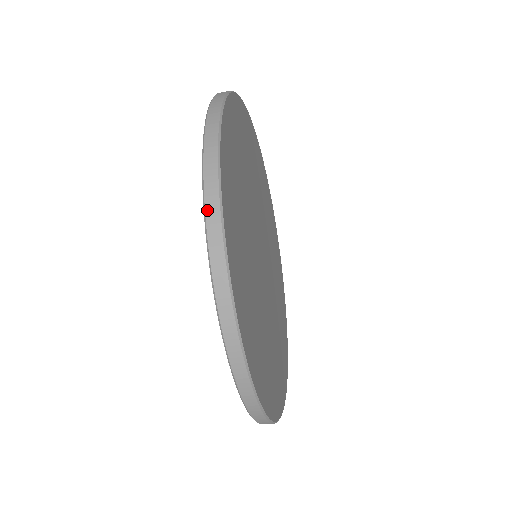
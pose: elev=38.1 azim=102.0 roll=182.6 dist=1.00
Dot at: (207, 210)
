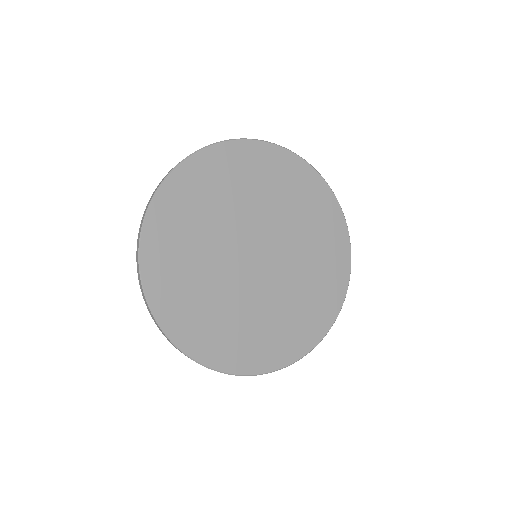
Dot at: (143, 298)
